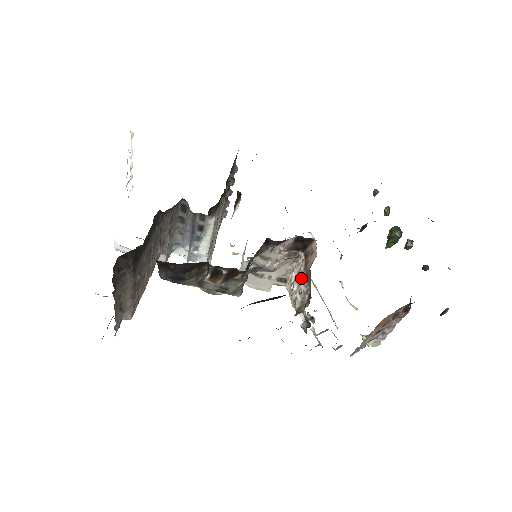
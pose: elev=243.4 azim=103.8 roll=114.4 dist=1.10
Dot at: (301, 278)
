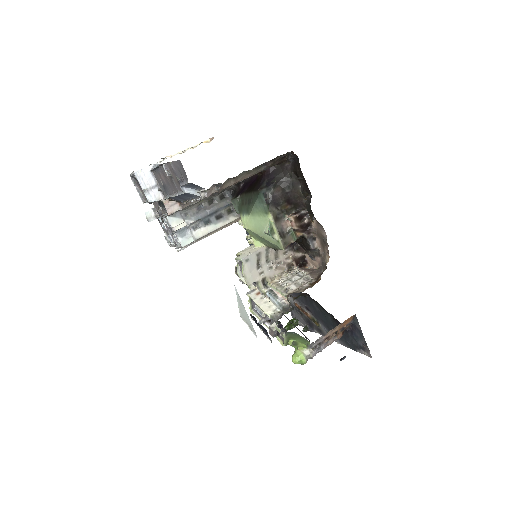
Dot at: (300, 276)
